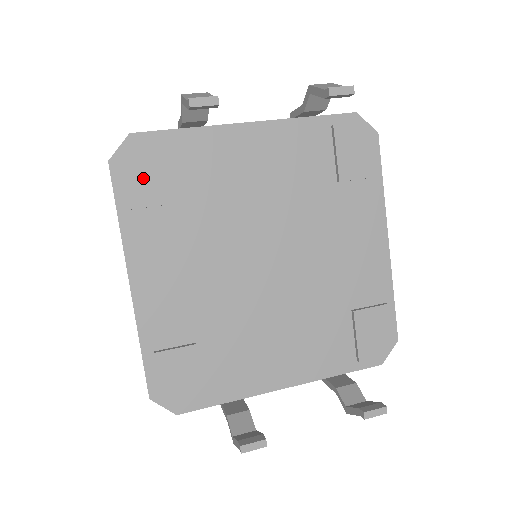
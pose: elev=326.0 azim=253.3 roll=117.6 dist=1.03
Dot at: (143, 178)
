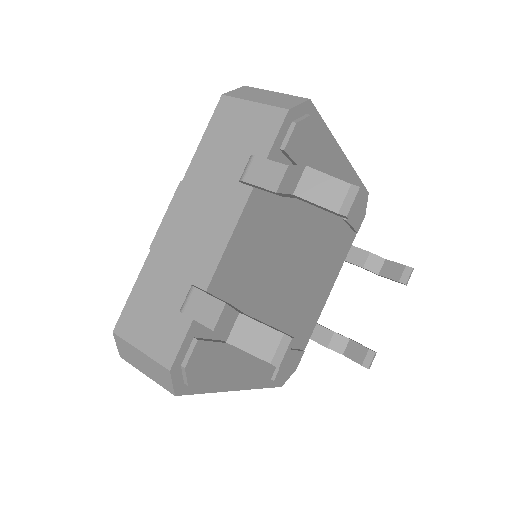
Dot at: (205, 368)
